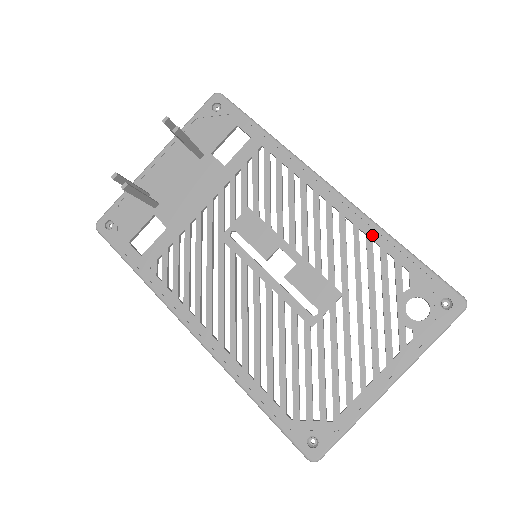
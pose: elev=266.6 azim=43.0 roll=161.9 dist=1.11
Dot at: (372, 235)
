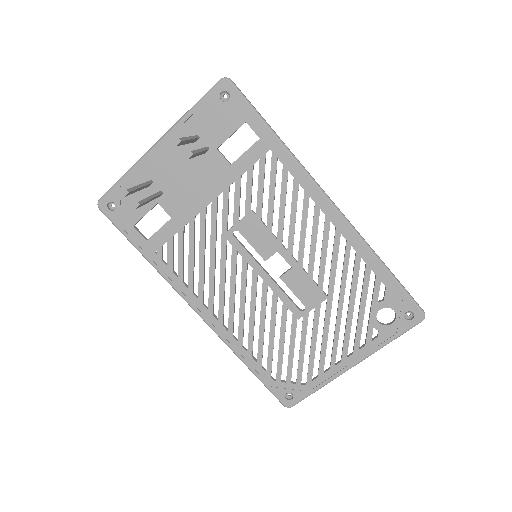
Dot at: (361, 253)
